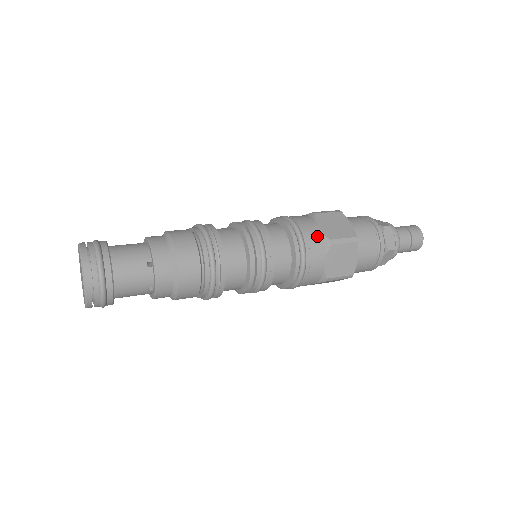
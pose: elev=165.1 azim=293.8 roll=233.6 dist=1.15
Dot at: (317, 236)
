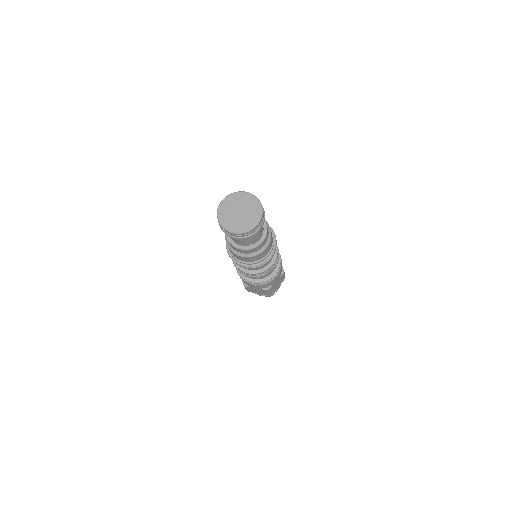
Dot at: occluded
